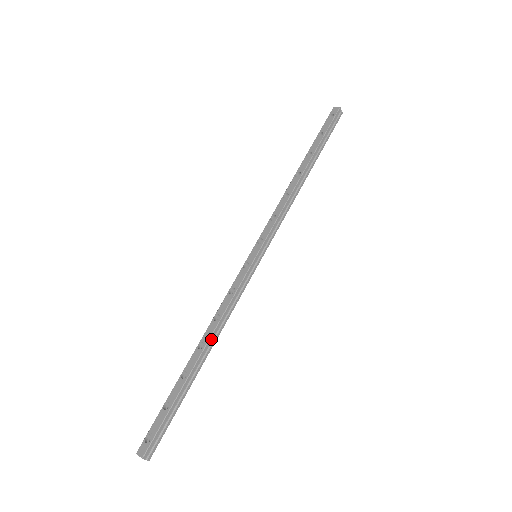
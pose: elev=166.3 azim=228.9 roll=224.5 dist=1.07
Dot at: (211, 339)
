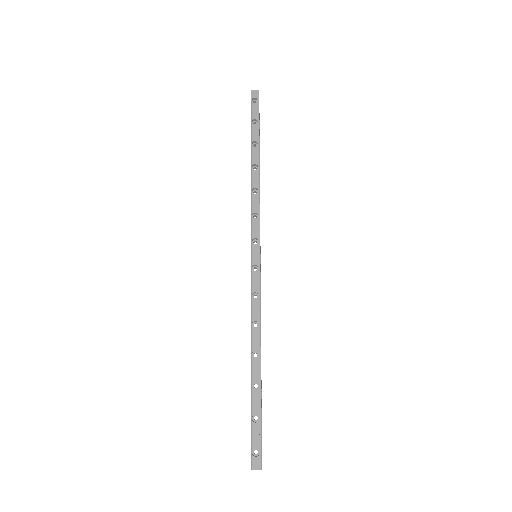
Dot at: occluded
